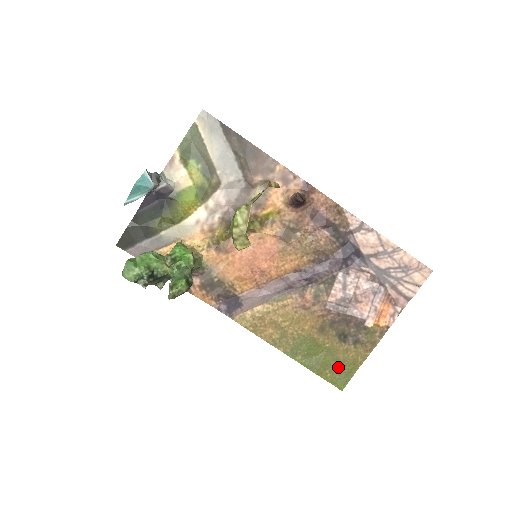
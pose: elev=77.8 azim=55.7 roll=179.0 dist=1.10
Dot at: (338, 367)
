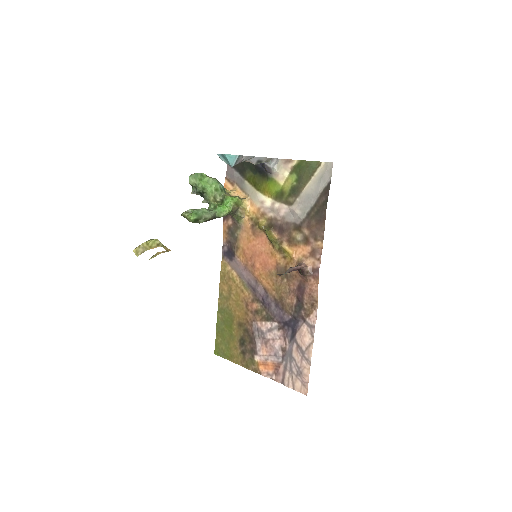
Dot at: (225, 346)
